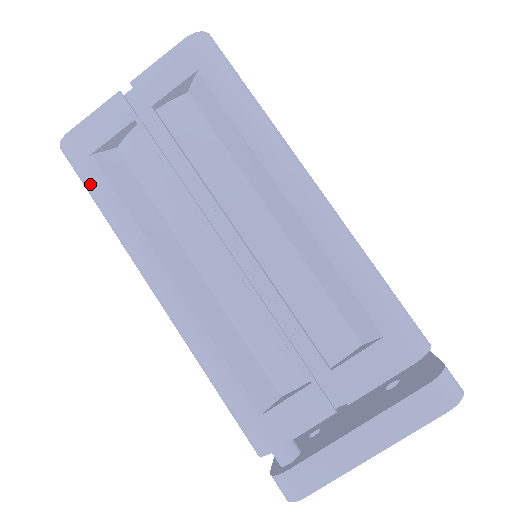
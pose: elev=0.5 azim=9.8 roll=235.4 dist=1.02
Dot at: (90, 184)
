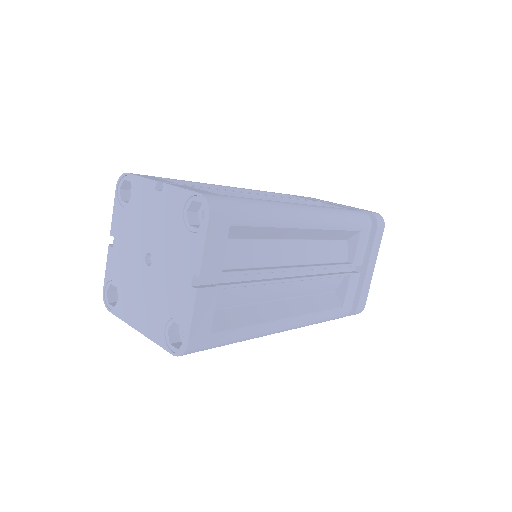
Dot at: (220, 344)
